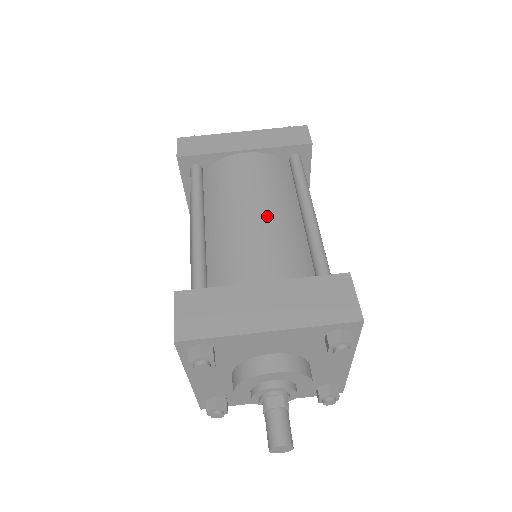
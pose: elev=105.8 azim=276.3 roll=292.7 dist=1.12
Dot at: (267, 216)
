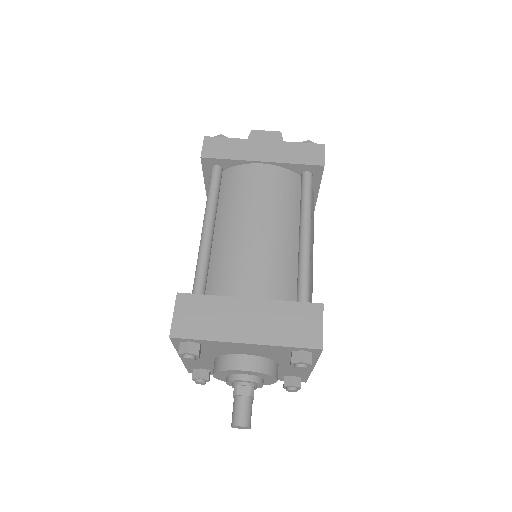
Dot at: (267, 234)
